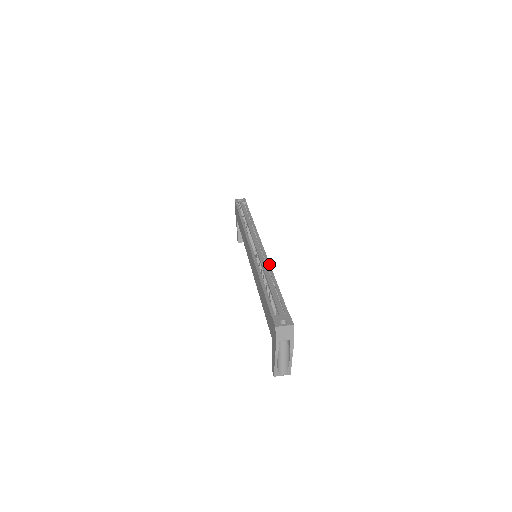
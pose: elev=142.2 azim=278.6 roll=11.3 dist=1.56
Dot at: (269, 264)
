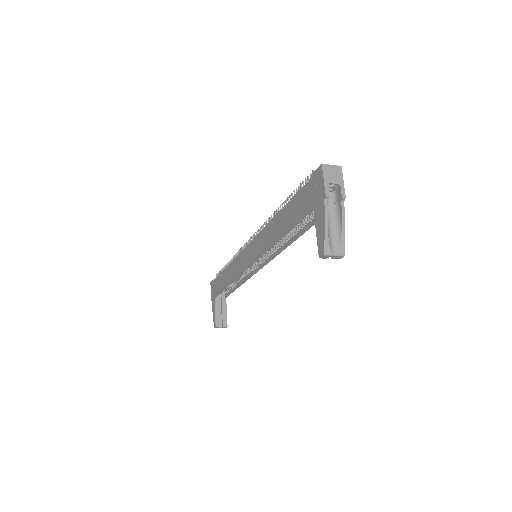
Dot at: occluded
